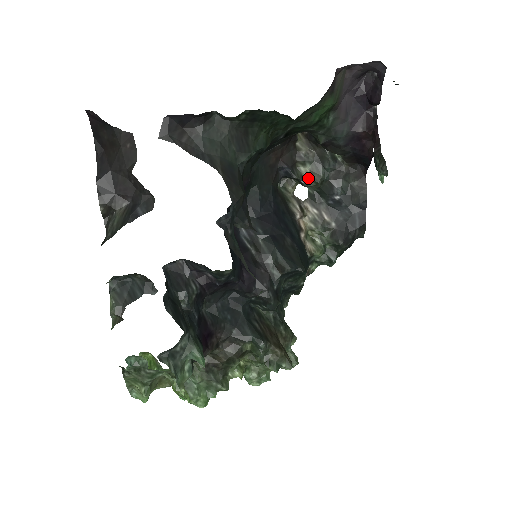
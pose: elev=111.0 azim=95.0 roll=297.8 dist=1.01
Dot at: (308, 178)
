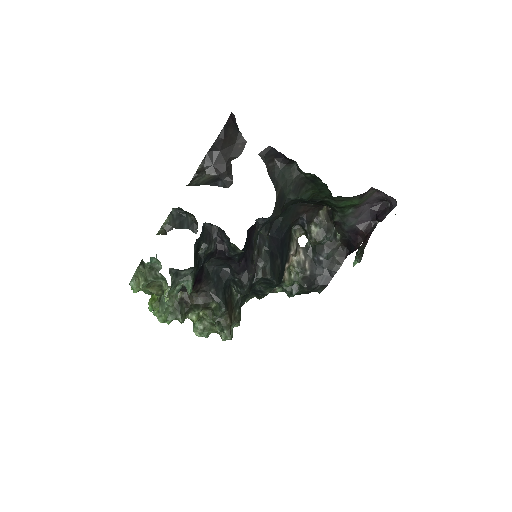
Dot at: (313, 235)
